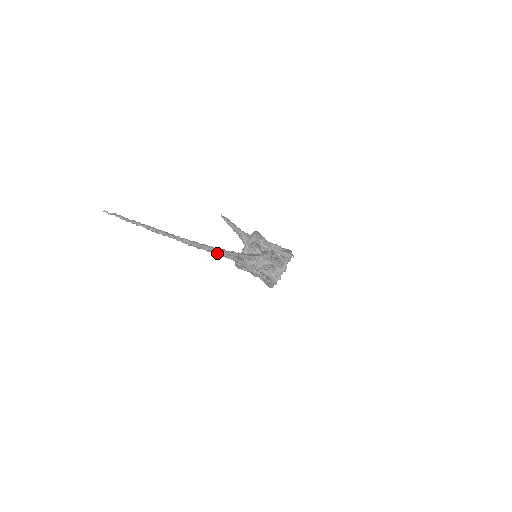
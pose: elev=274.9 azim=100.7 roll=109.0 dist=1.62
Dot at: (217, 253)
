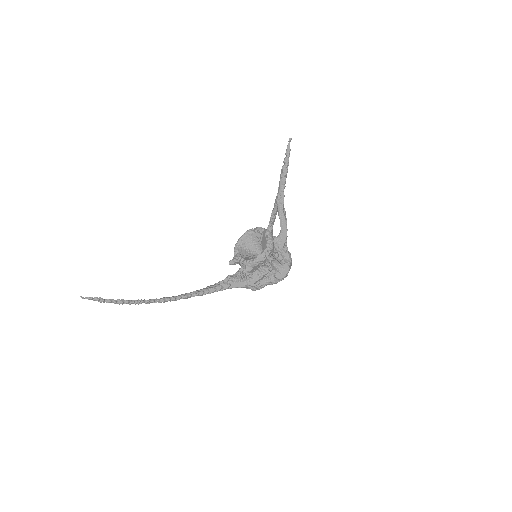
Dot at: (193, 295)
